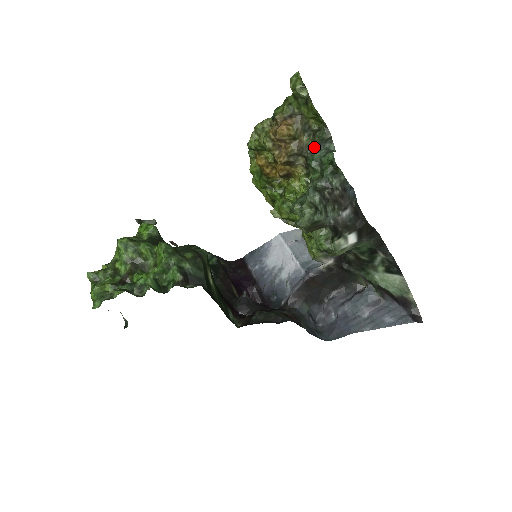
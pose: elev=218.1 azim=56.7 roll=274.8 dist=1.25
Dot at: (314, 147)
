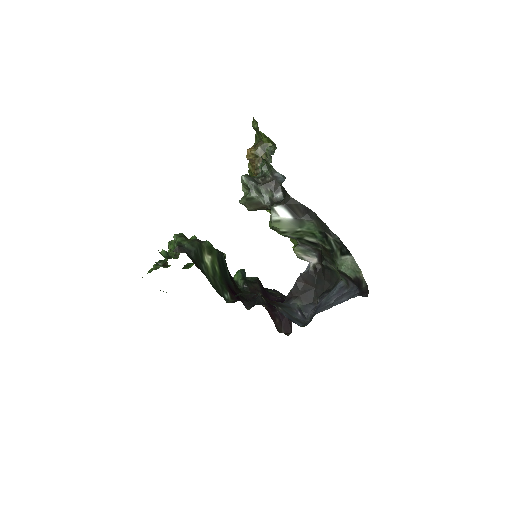
Dot at: (270, 160)
